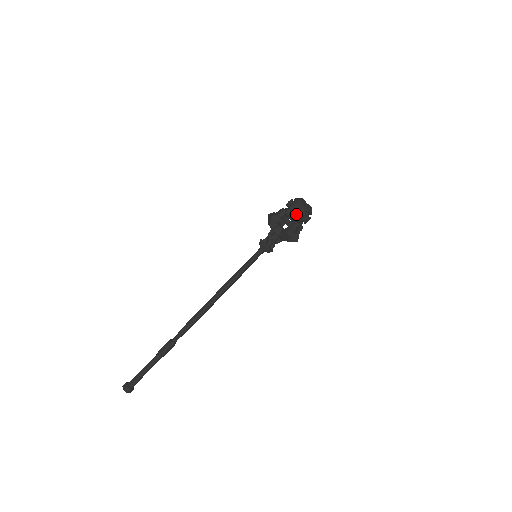
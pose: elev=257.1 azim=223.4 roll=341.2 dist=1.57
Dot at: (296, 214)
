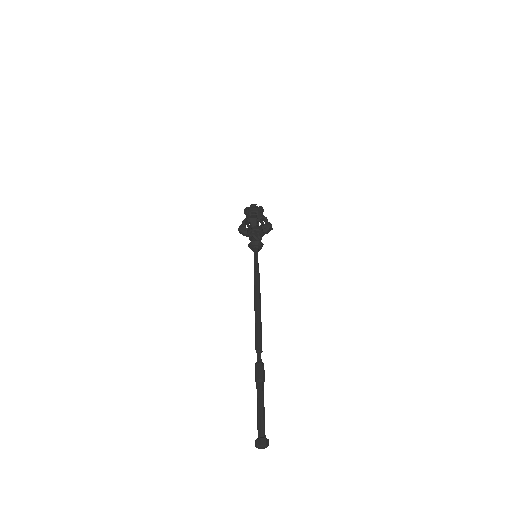
Dot at: (249, 212)
